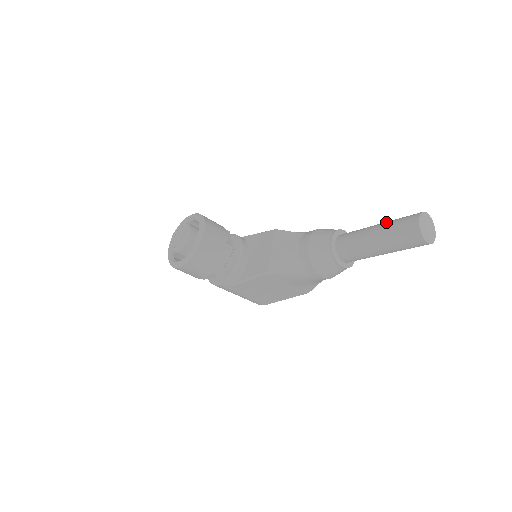
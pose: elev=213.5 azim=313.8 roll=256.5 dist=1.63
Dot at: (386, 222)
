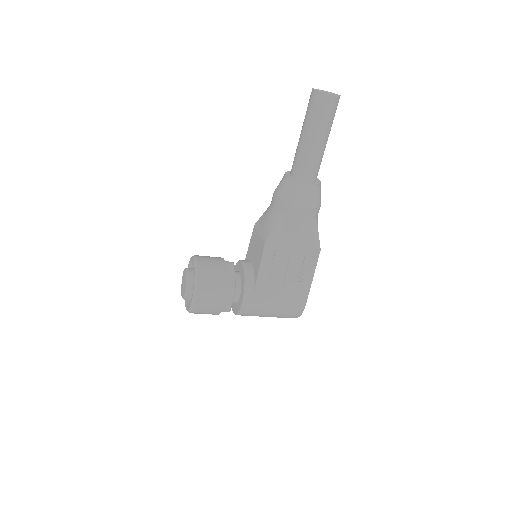
Dot at: occluded
